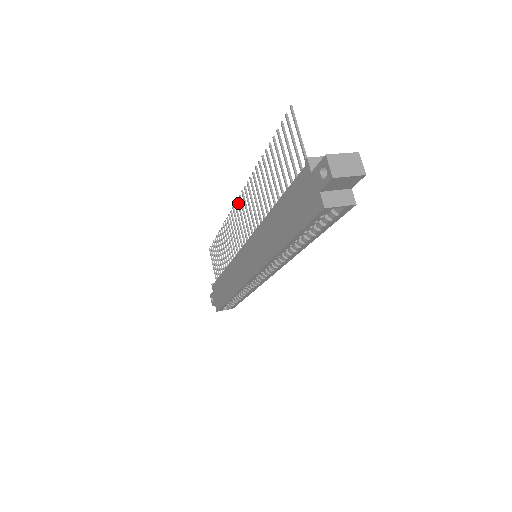
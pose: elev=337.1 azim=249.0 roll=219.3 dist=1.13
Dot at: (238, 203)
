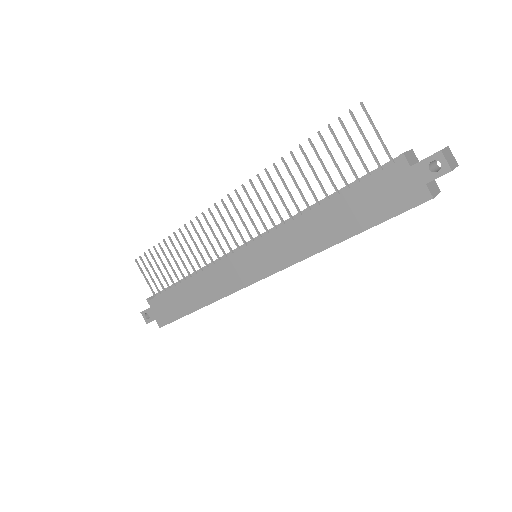
Dot at: (224, 203)
